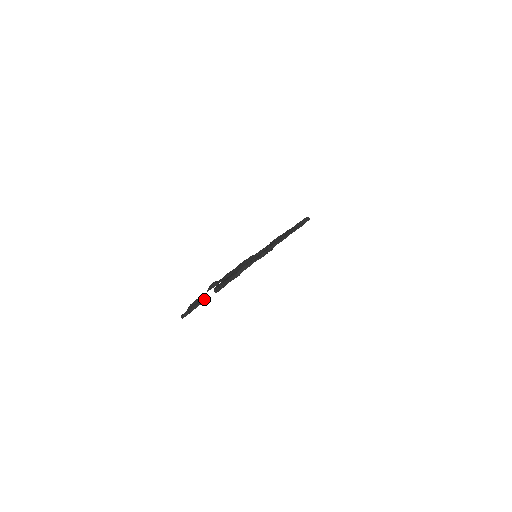
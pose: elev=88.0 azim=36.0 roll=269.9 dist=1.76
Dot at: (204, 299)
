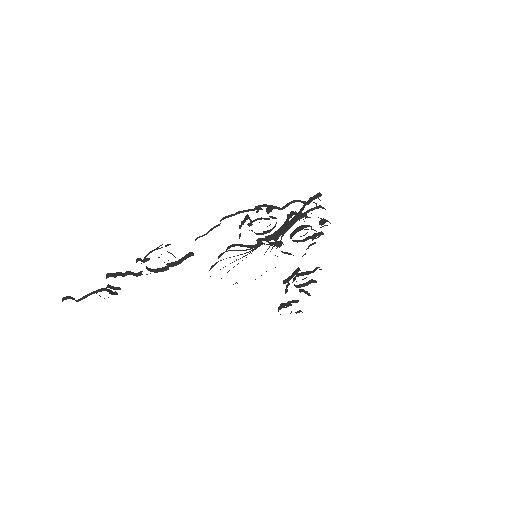
Dot at: (103, 289)
